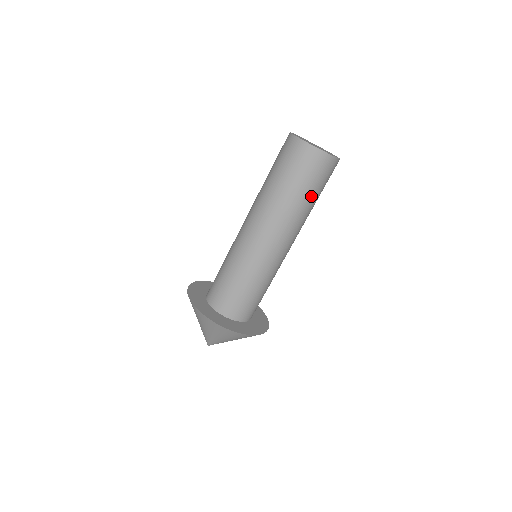
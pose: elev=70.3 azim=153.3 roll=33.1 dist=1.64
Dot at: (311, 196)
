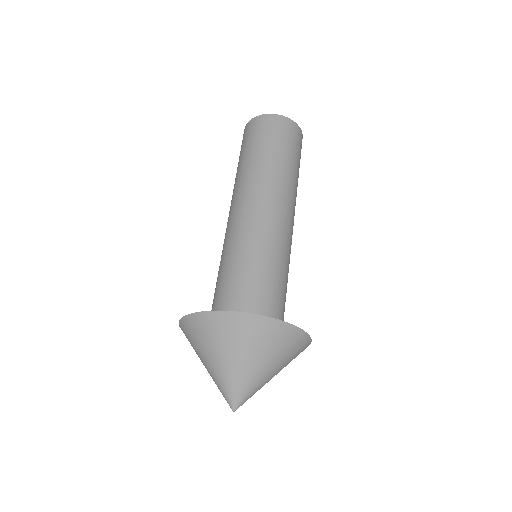
Dot at: (297, 167)
